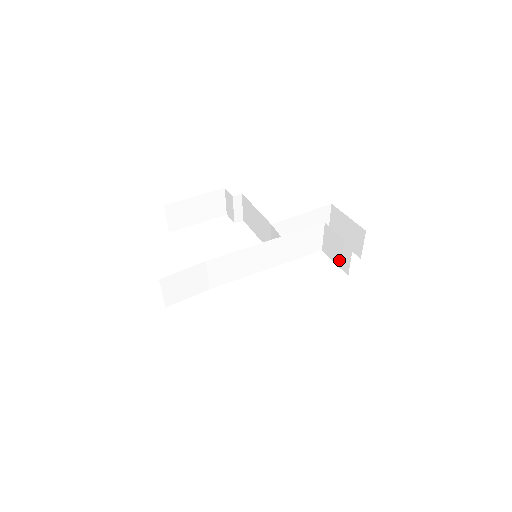
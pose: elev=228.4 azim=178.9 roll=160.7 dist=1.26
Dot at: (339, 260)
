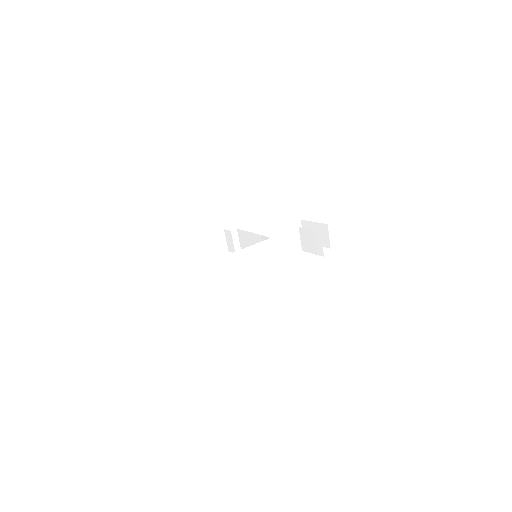
Dot at: (315, 249)
